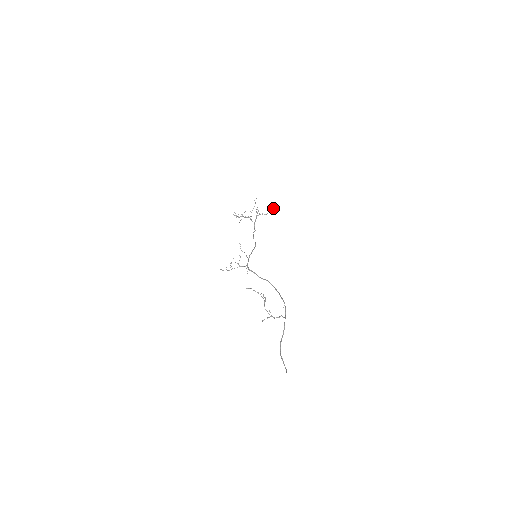
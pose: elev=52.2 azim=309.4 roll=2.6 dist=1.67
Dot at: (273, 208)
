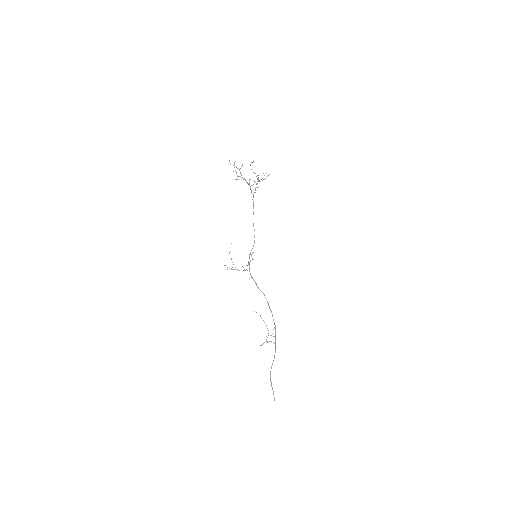
Dot at: occluded
